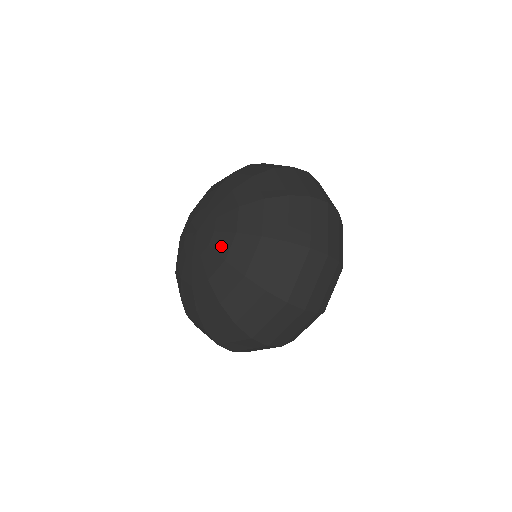
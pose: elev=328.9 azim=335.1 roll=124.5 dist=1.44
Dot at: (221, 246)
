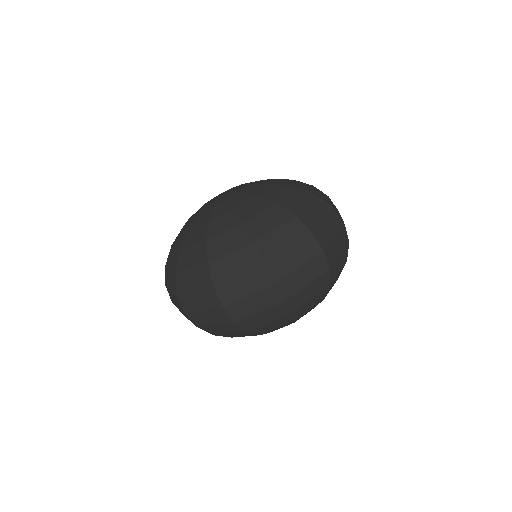
Dot at: (253, 190)
